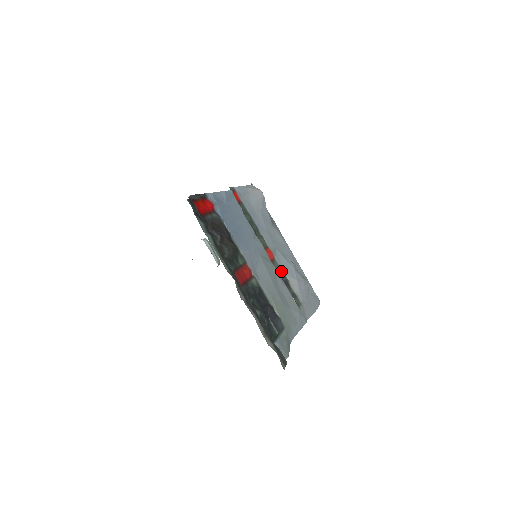
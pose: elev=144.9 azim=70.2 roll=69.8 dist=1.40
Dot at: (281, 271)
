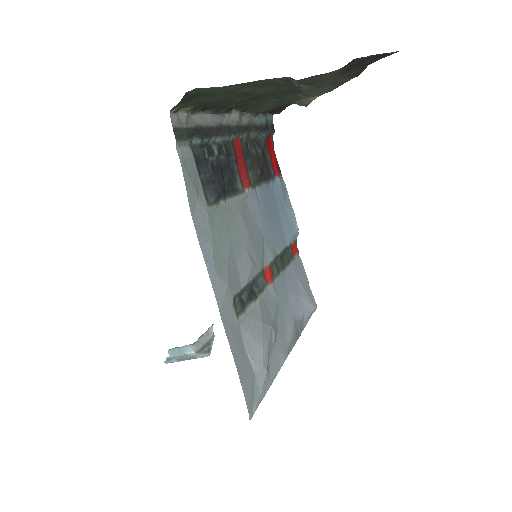
Dot at: (260, 291)
